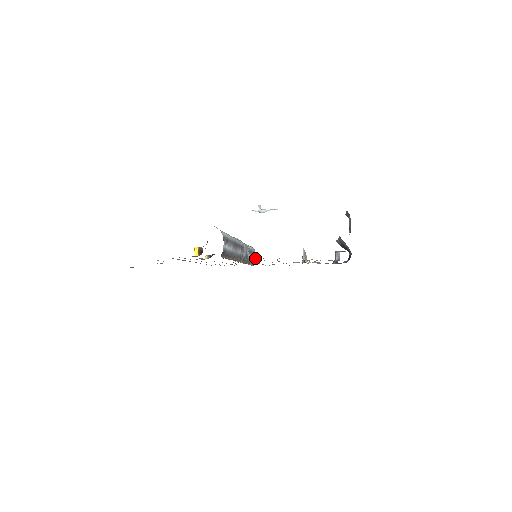
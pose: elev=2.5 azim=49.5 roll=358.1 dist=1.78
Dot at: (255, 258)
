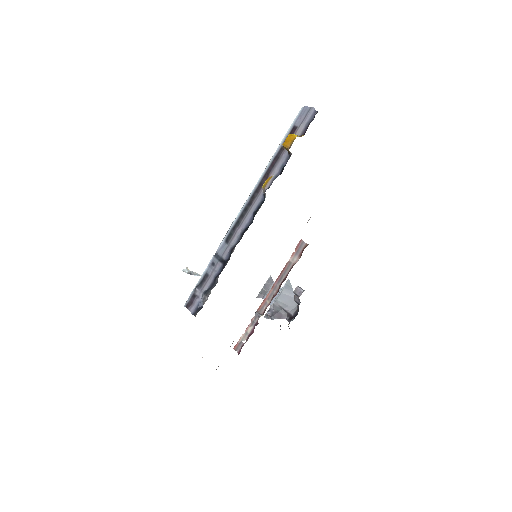
Dot at: occluded
